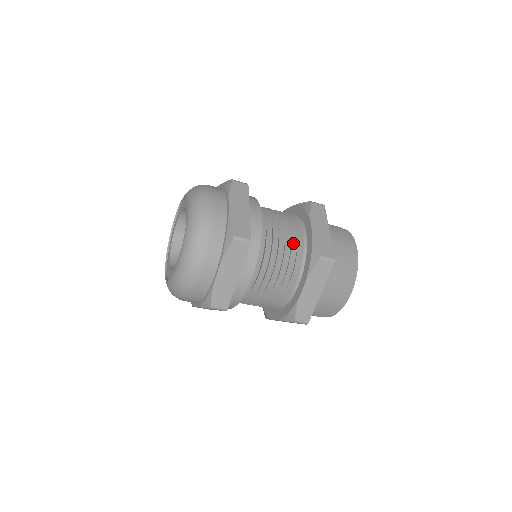
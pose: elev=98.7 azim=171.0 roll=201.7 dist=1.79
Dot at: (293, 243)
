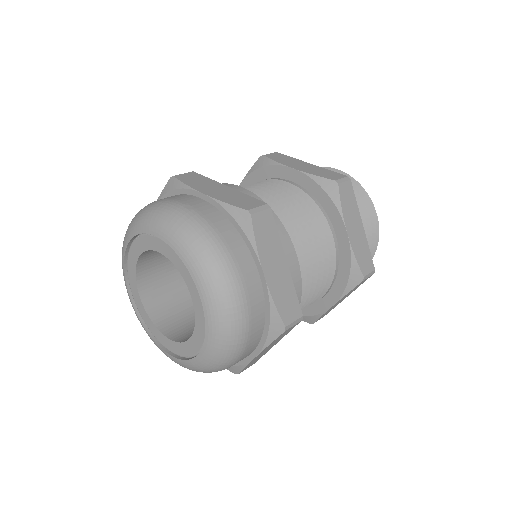
Dot at: occluded
